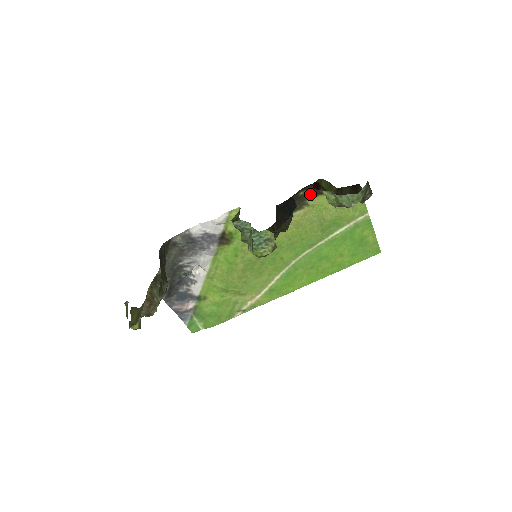
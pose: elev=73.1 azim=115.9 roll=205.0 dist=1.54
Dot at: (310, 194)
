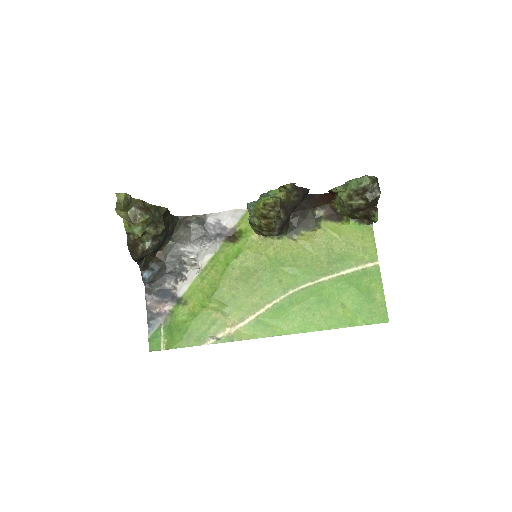
Dot at: (325, 217)
